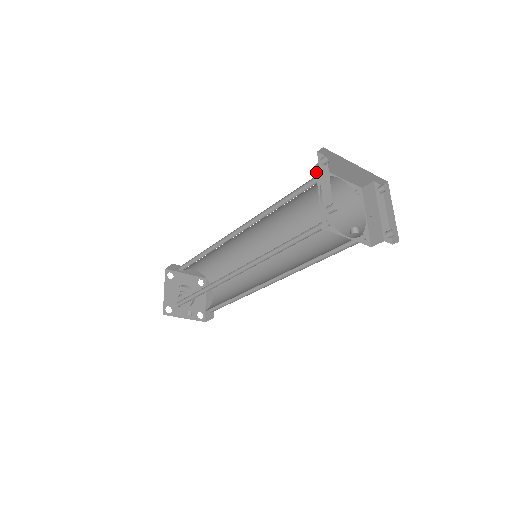
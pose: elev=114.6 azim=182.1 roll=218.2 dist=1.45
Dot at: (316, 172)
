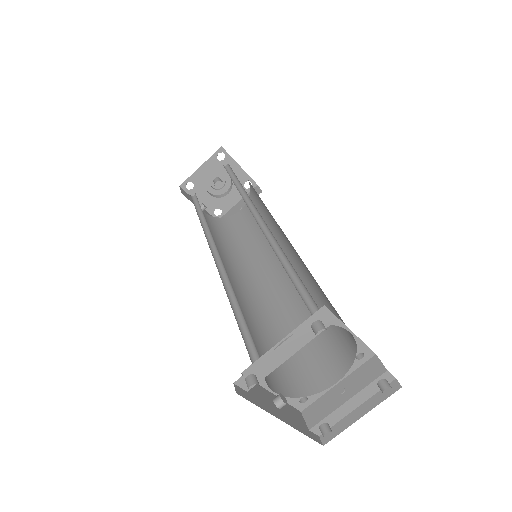
Dot at: (315, 313)
